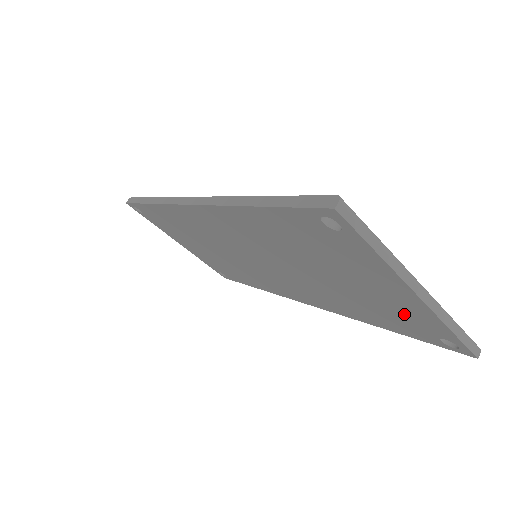
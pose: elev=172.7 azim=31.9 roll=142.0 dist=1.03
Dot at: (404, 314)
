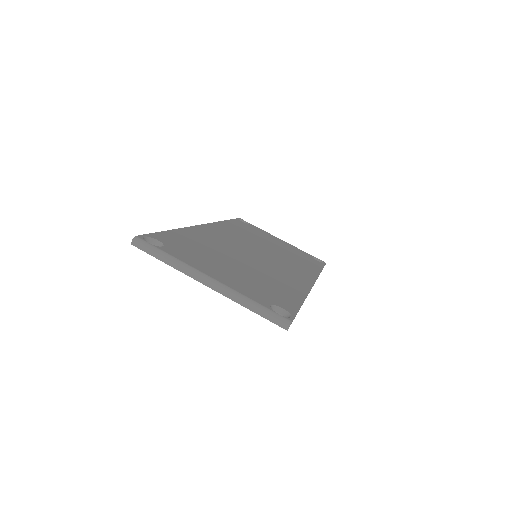
Dot at: occluded
